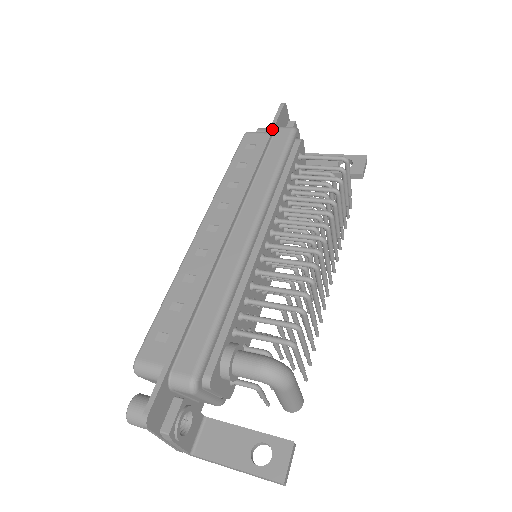
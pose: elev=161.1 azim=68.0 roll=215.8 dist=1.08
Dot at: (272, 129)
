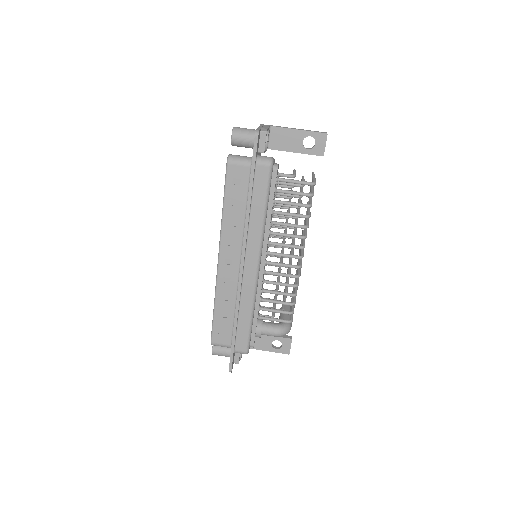
Dot at: (253, 172)
